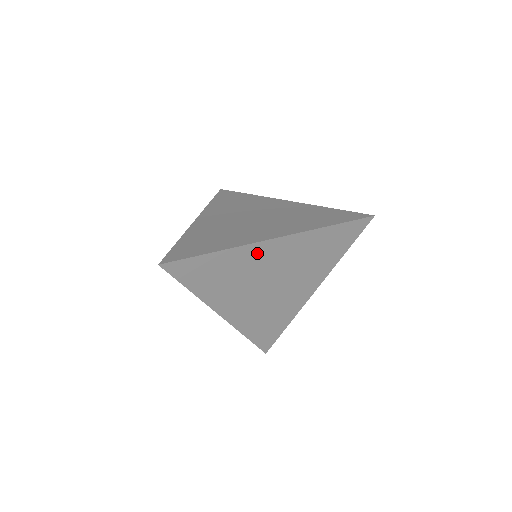
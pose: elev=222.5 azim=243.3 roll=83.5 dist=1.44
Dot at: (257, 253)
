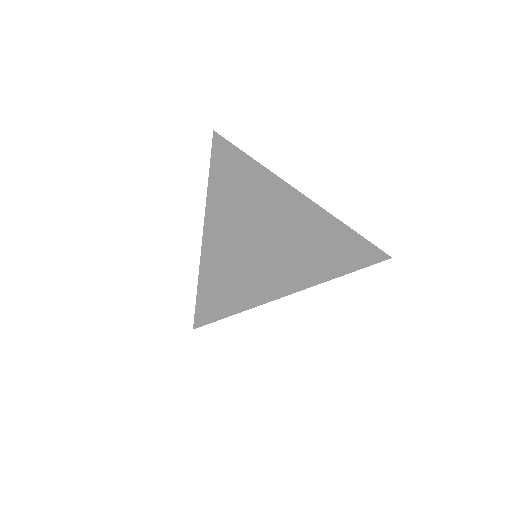
Dot at: (282, 191)
